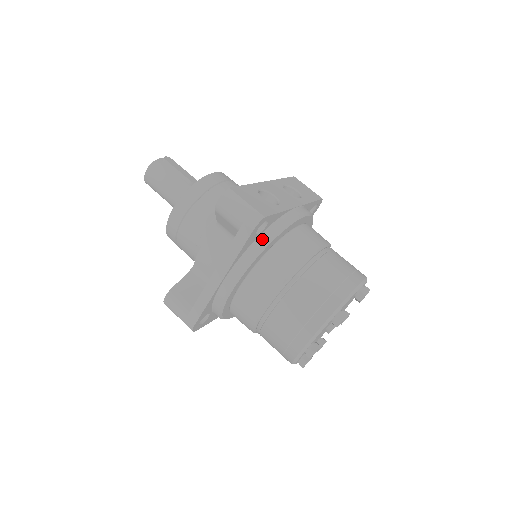
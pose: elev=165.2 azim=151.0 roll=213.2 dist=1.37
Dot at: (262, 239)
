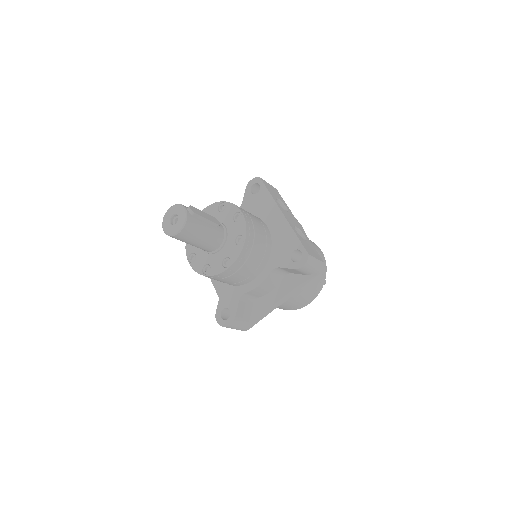
Dot at: occluded
